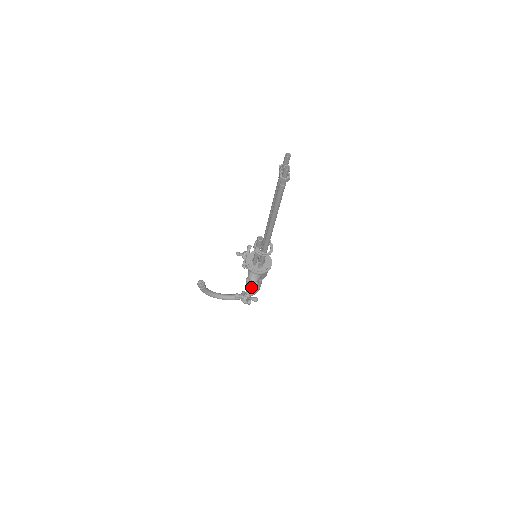
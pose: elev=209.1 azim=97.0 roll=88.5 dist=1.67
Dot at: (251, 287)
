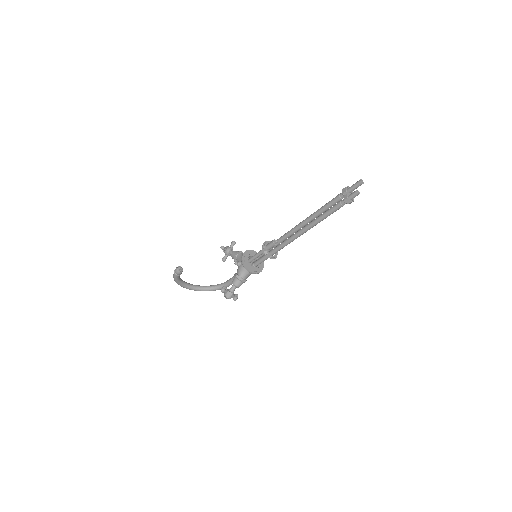
Dot at: (239, 284)
